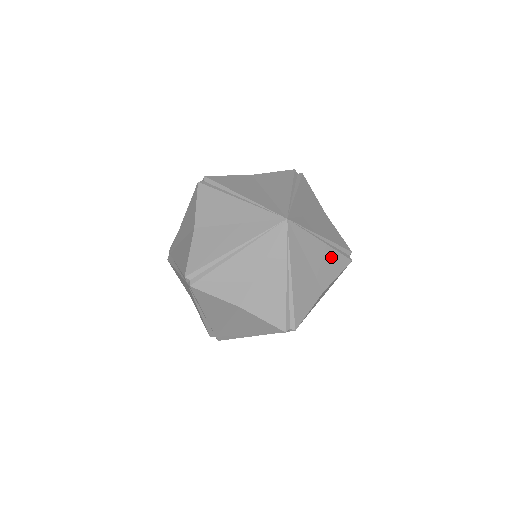
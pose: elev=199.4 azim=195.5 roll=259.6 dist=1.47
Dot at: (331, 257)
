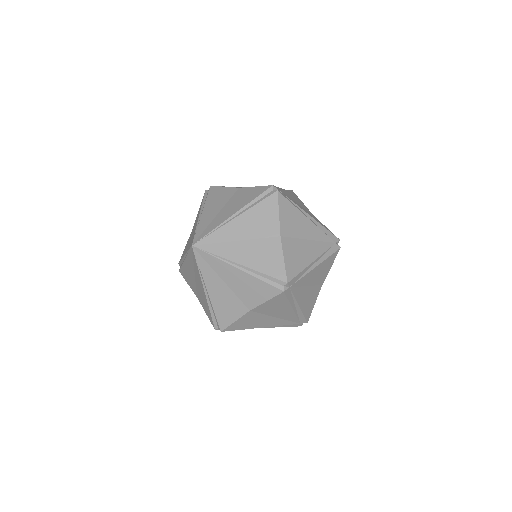
Dot at: (253, 283)
